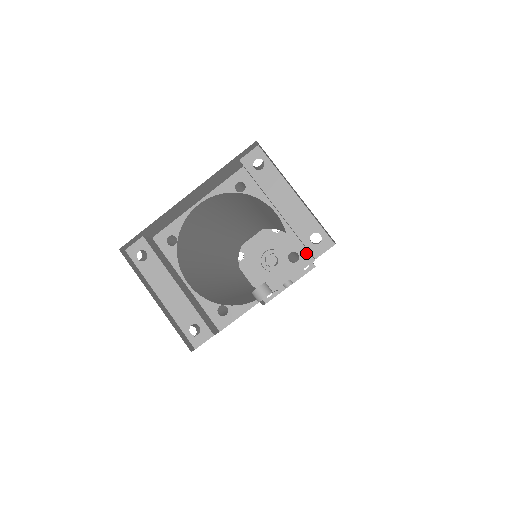
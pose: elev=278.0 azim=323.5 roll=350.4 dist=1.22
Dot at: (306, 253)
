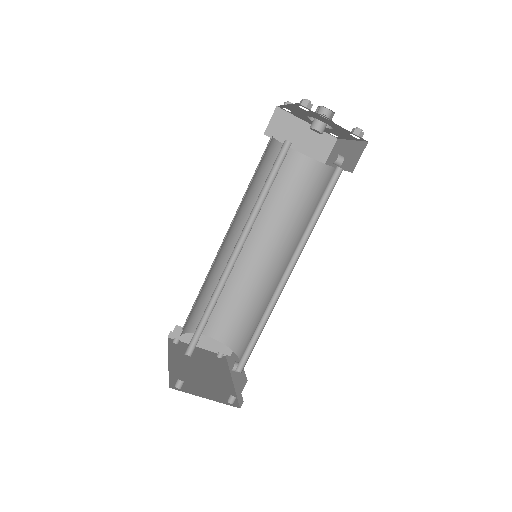
Dot at: occluded
